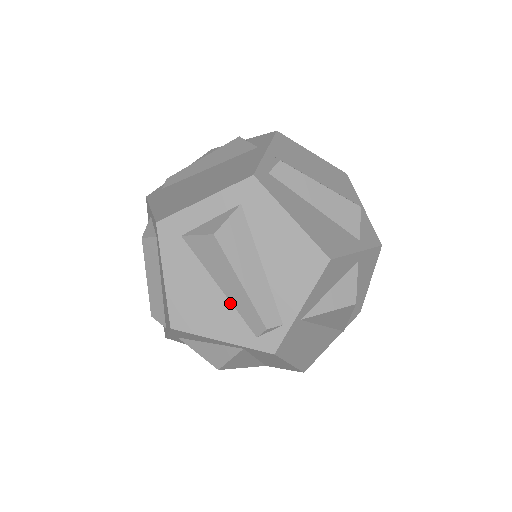
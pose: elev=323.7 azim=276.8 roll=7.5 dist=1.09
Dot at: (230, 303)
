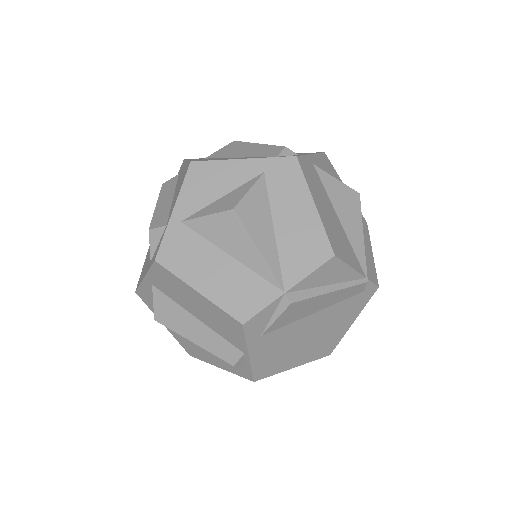
Dot at: (248, 157)
